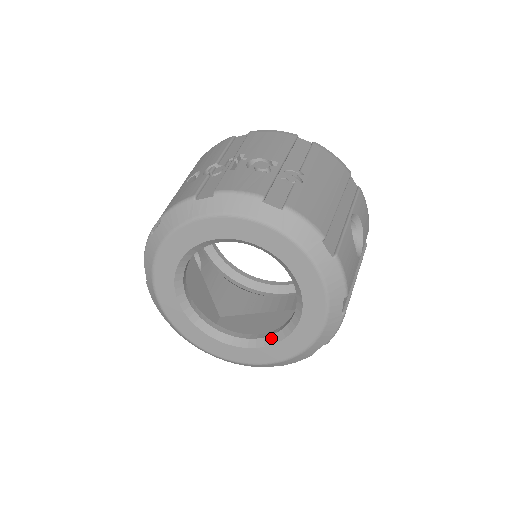
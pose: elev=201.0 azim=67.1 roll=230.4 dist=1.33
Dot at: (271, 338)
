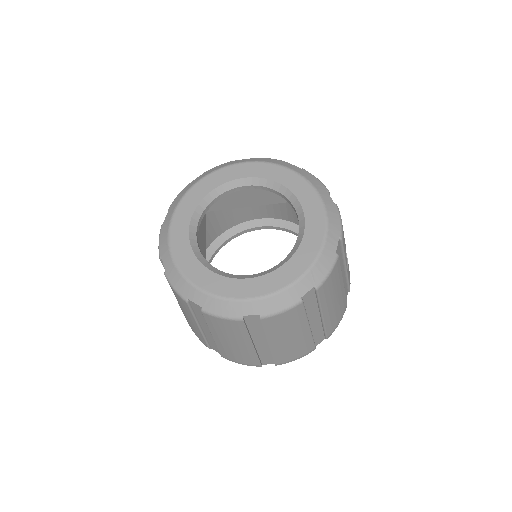
Dot at: (265, 272)
